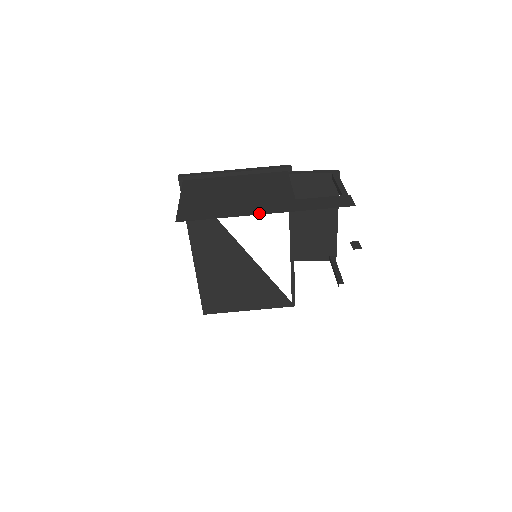
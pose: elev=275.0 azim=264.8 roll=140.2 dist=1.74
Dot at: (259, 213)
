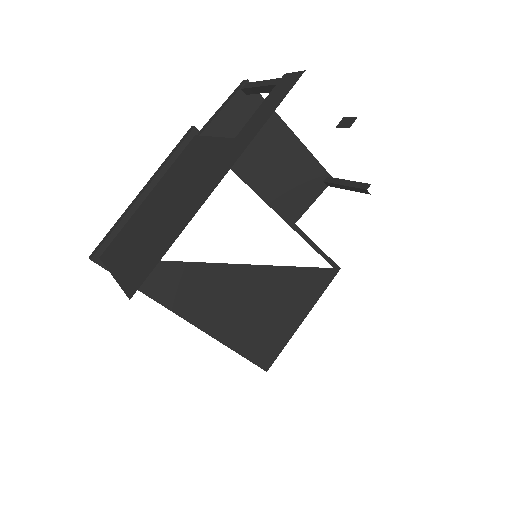
Dot at: (212, 189)
